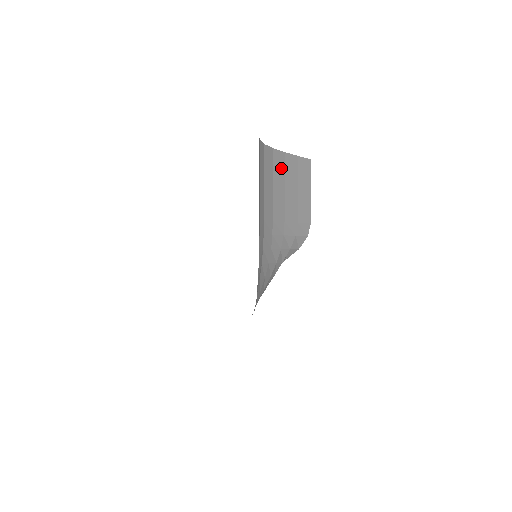
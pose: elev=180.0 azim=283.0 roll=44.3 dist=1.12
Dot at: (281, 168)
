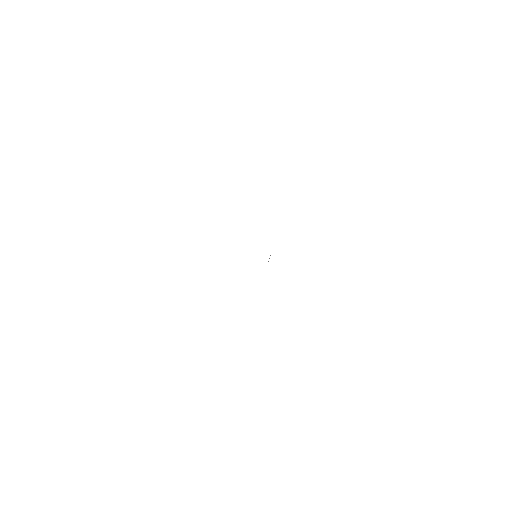
Dot at: occluded
